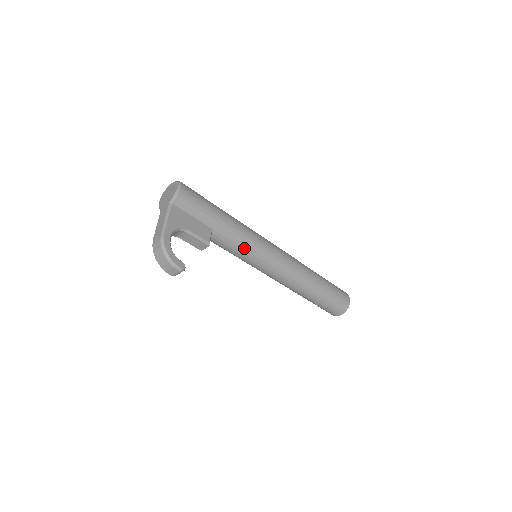
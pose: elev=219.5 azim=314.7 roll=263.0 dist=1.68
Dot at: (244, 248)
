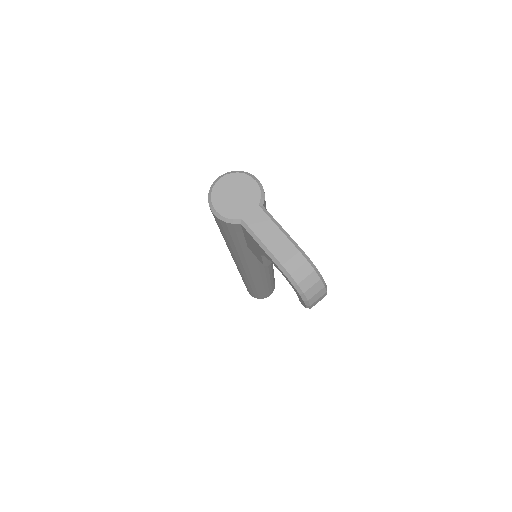
Dot at: occluded
